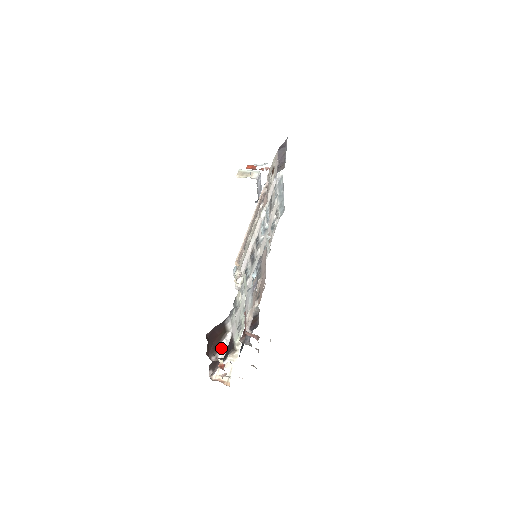
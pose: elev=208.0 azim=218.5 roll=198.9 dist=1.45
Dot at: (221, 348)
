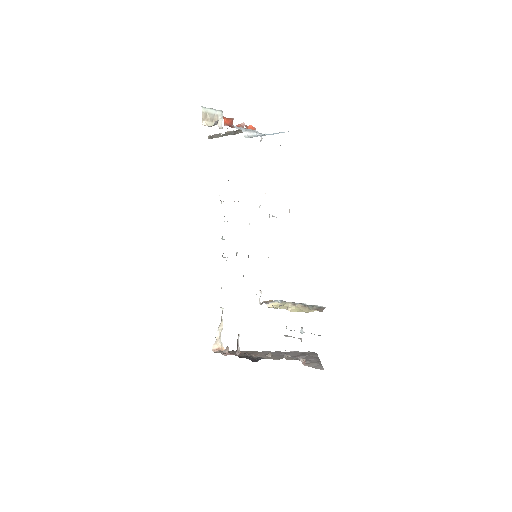
Dot at: occluded
